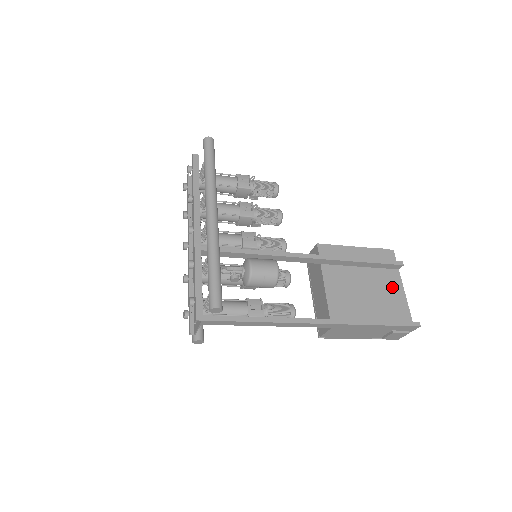
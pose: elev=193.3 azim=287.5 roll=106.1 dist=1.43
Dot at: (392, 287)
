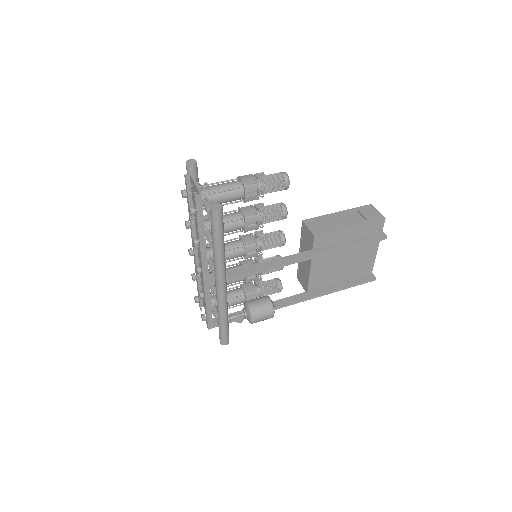
Dot at: (368, 251)
